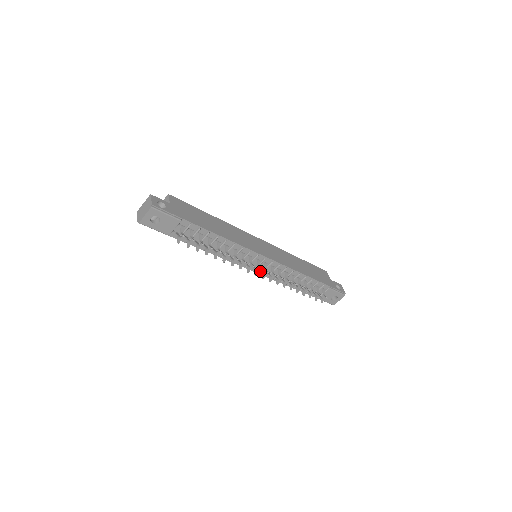
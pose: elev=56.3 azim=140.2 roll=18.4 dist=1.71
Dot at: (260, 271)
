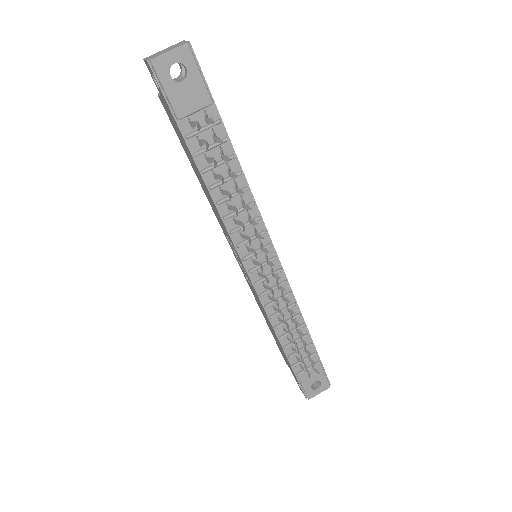
Dot at: (256, 280)
